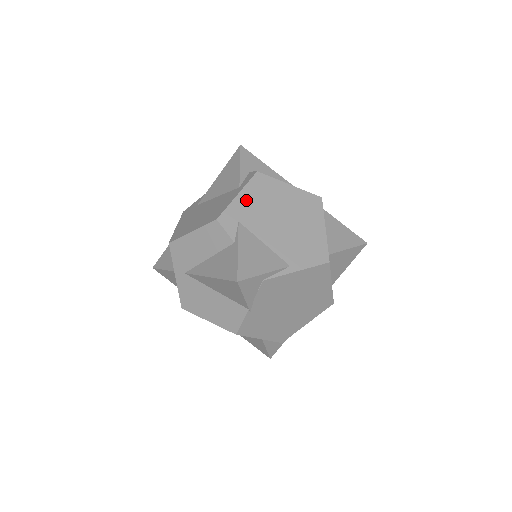
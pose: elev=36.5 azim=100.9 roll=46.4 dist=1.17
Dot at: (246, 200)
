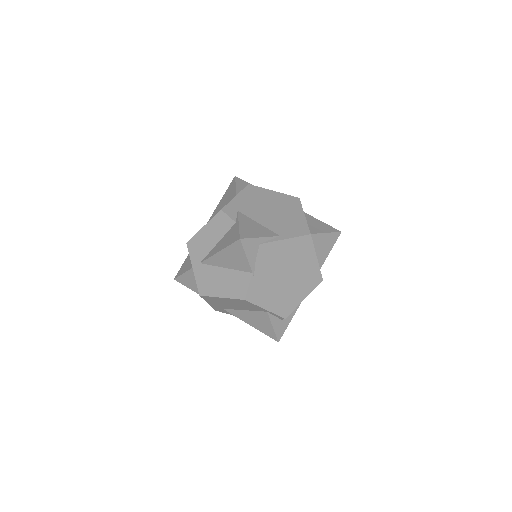
Dot at: (242, 199)
